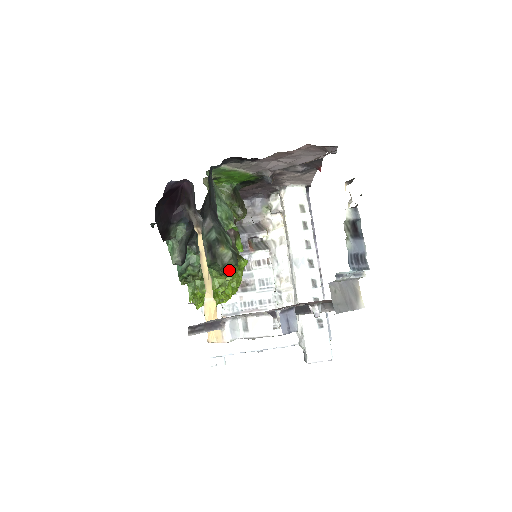
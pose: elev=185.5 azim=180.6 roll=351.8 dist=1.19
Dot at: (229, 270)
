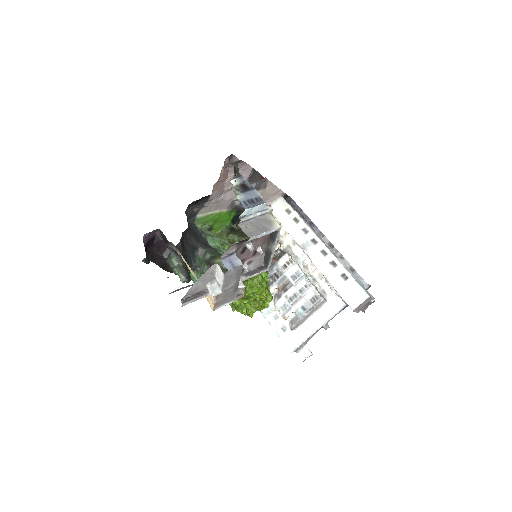
Dot at: occluded
